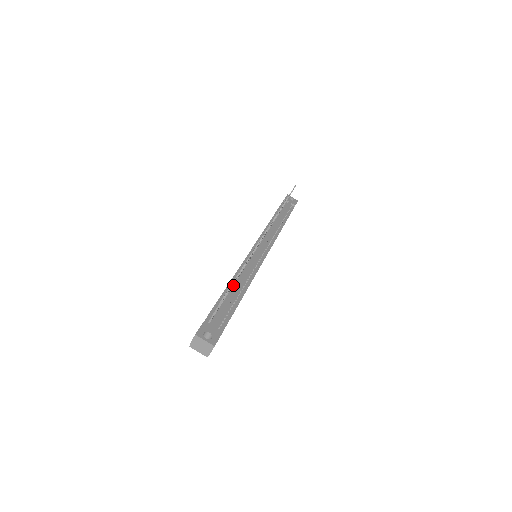
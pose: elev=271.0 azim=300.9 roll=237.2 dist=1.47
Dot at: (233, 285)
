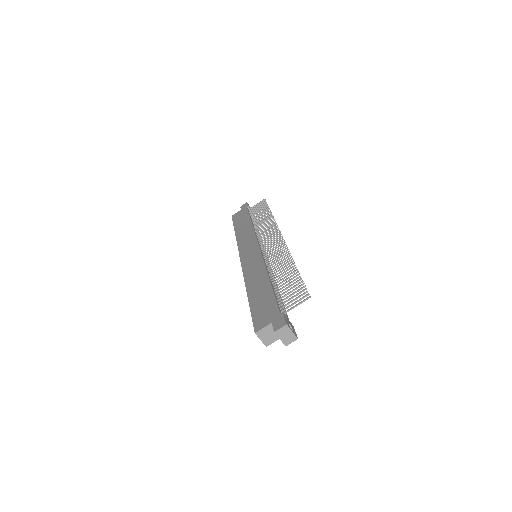
Dot at: (272, 281)
